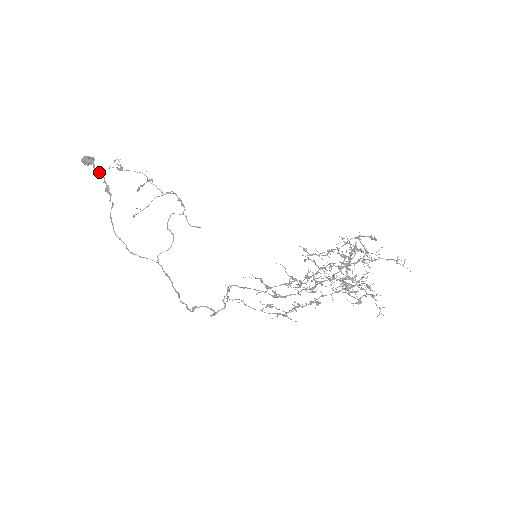
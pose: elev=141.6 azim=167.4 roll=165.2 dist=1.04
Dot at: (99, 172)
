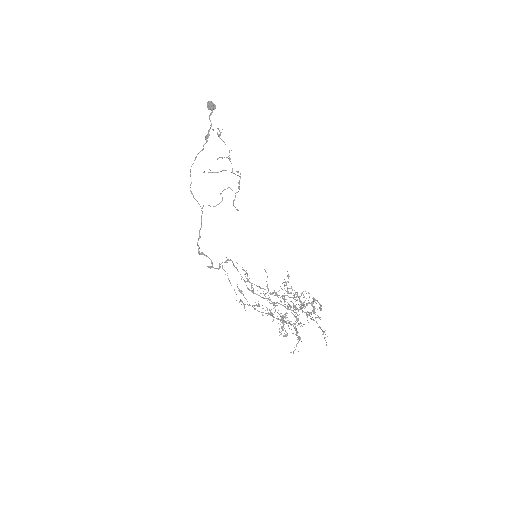
Dot at: (210, 121)
